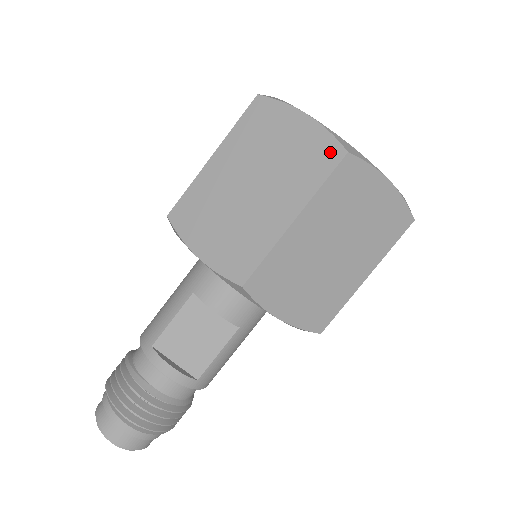
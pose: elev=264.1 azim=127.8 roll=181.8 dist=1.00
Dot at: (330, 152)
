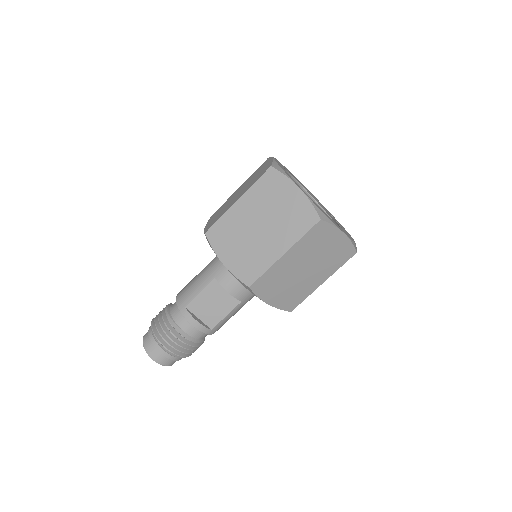
Dot at: (310, 217)
